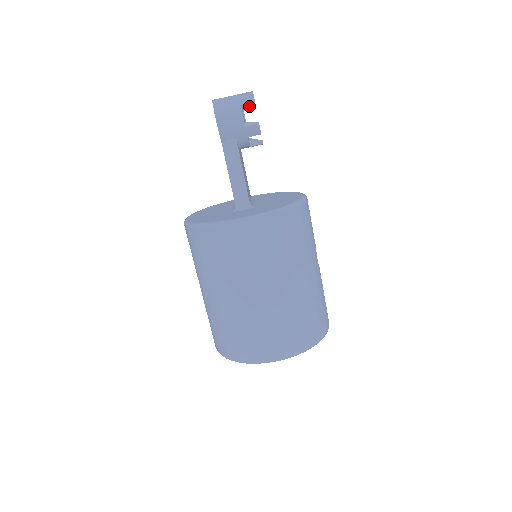
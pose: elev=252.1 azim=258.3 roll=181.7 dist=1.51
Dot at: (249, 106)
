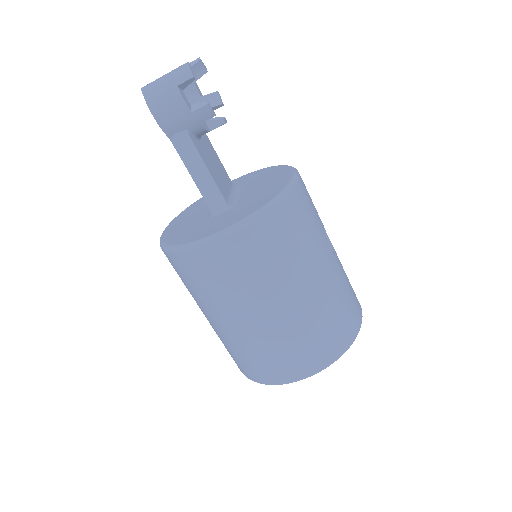
Dot at: (189, 83)
